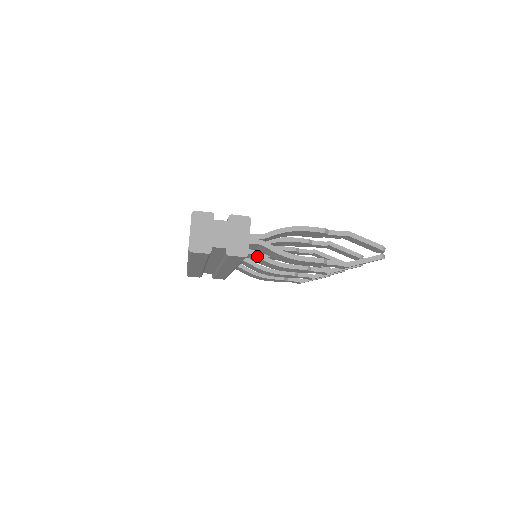
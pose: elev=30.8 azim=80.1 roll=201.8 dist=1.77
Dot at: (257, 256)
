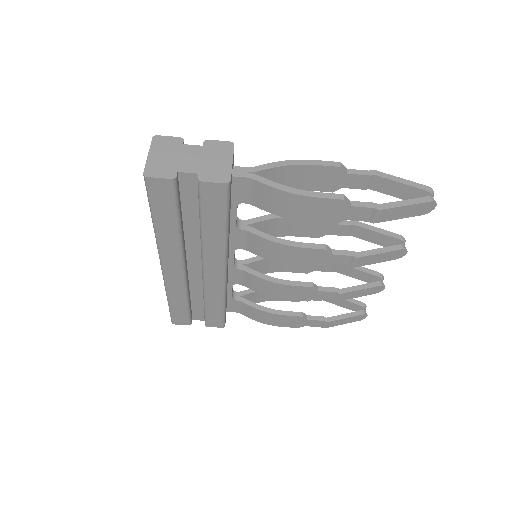
Dot at: (253, 232)
